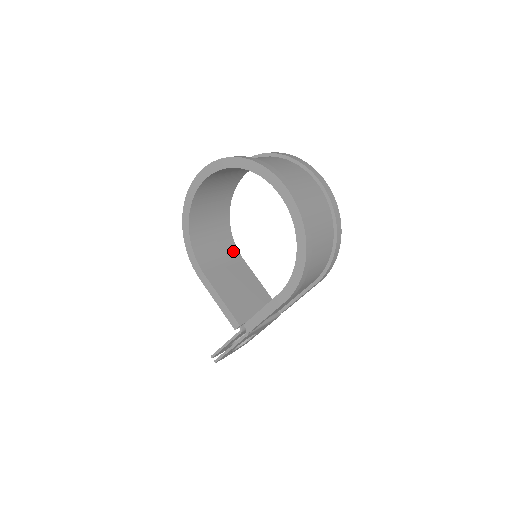
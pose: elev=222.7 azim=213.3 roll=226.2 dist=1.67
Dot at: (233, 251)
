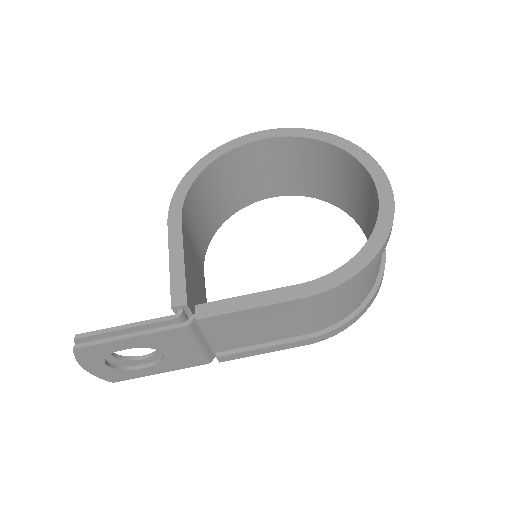
Dot at: (202, 254)
